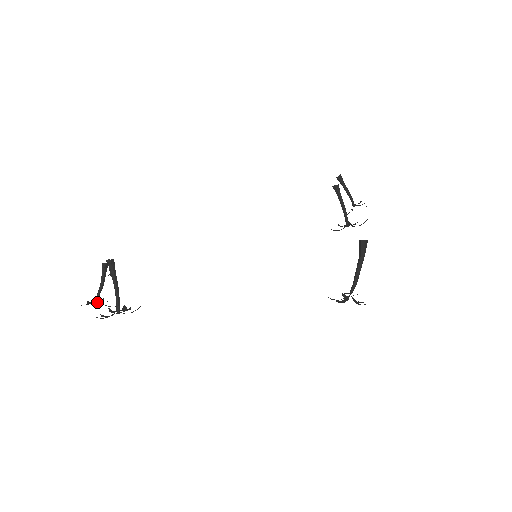
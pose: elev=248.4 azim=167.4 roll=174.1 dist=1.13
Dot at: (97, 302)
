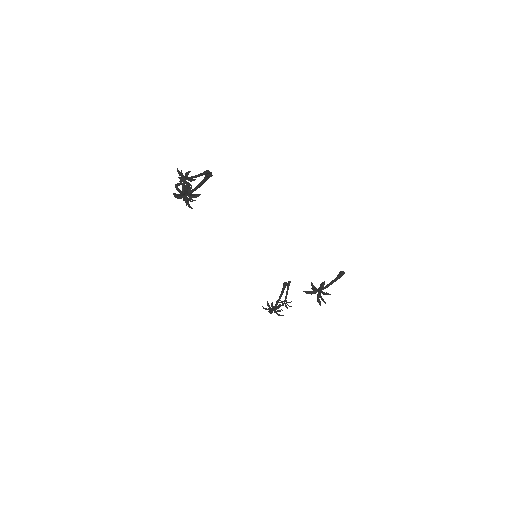
Dot at: (181, 180)
